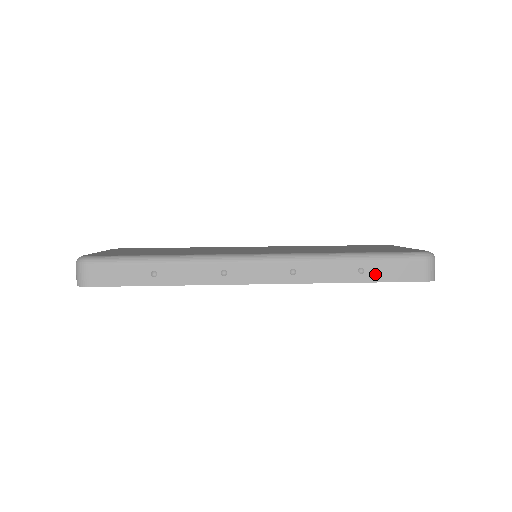
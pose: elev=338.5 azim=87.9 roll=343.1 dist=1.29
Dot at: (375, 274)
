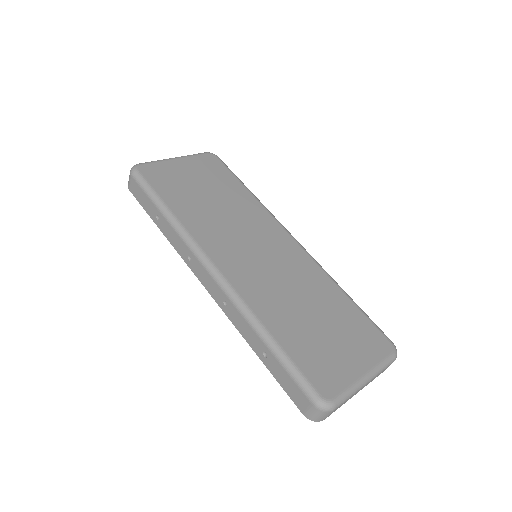
Dot at: (273, 368)
